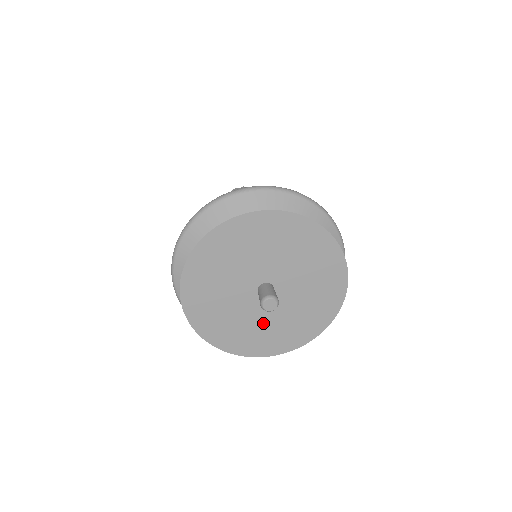
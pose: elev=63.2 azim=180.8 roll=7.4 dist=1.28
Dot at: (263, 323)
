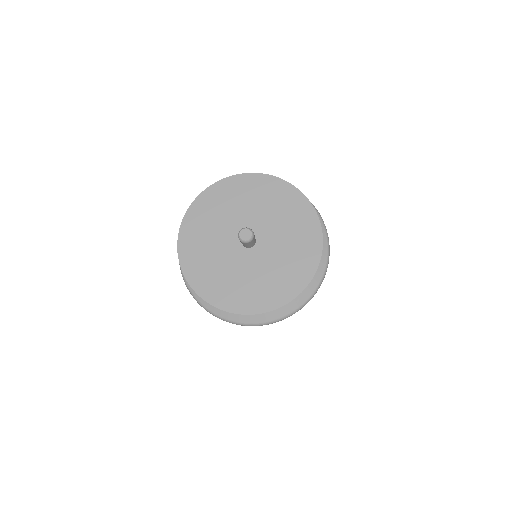
Dot at: (226, 268)
